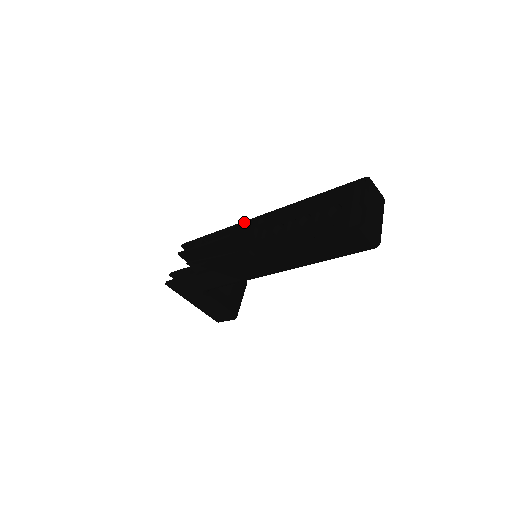
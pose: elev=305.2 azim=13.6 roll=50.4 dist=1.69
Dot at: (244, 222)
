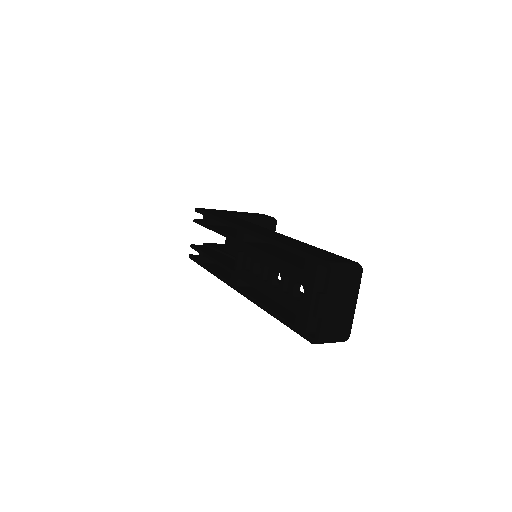
Dot at: (234, 225)
